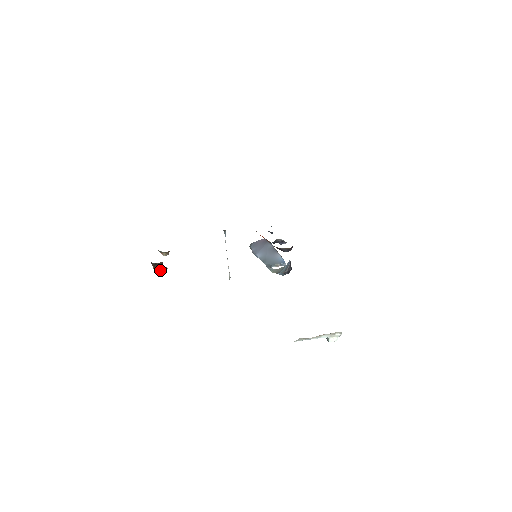
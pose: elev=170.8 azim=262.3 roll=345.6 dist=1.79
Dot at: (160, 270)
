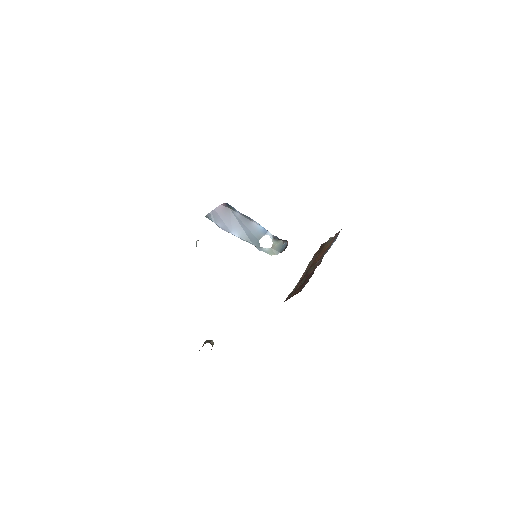
Dot at: (211, 349)
